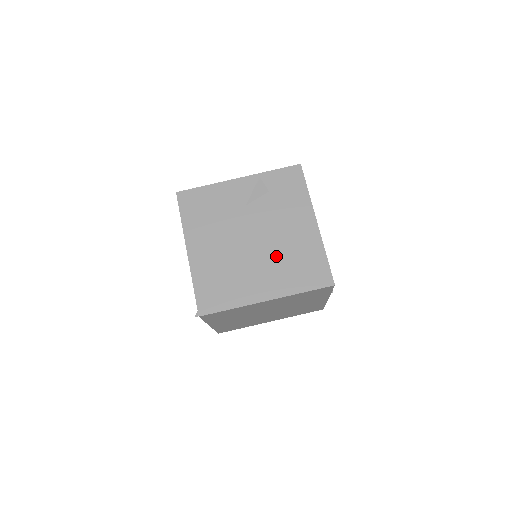
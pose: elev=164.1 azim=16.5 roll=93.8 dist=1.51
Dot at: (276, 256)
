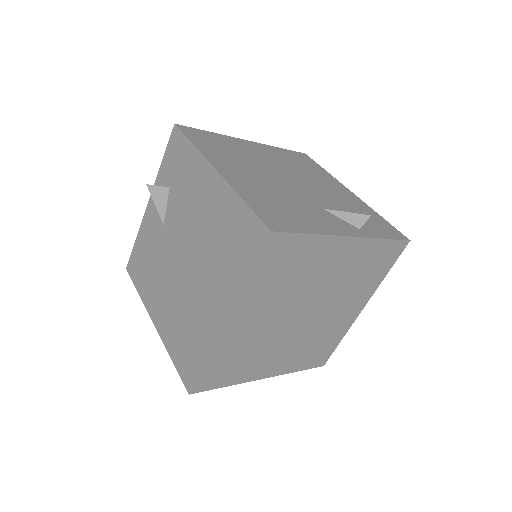
Dot at: (206, 256)
